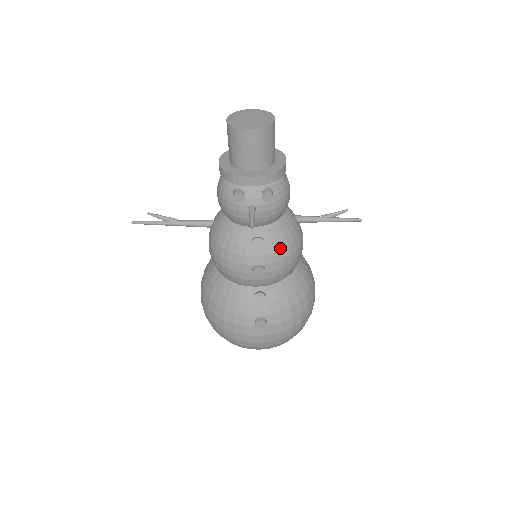
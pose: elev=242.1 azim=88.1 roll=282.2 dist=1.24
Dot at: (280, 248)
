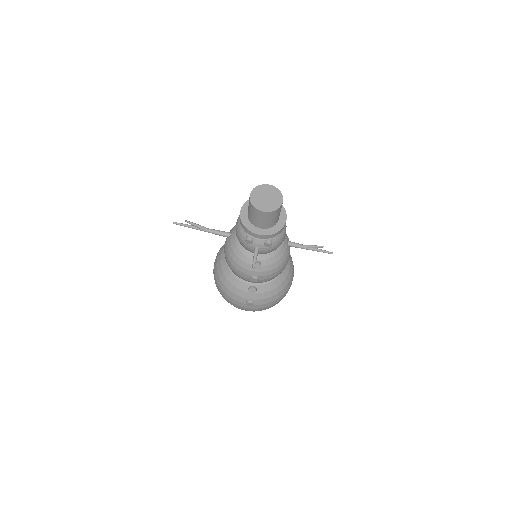
Dot at: (271, 268)
